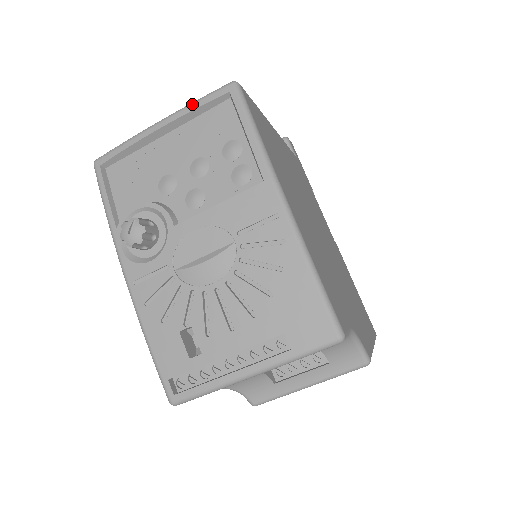
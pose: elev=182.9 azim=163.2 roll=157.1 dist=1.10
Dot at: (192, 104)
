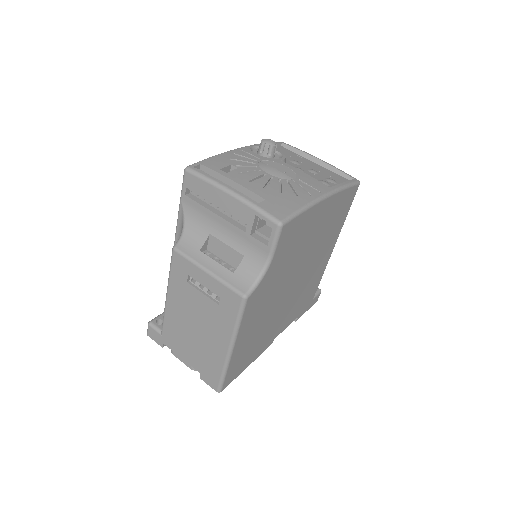
Dot at: (337, 168)
